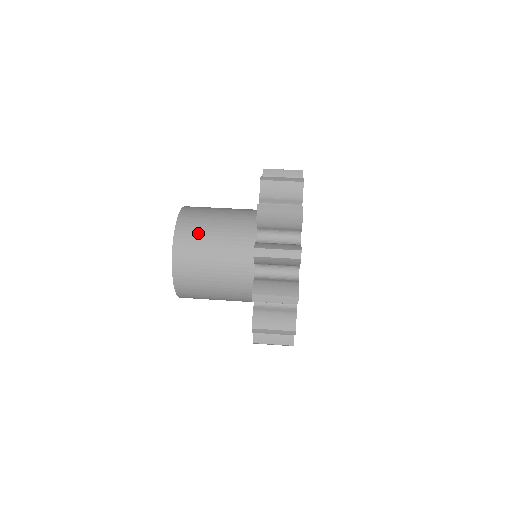
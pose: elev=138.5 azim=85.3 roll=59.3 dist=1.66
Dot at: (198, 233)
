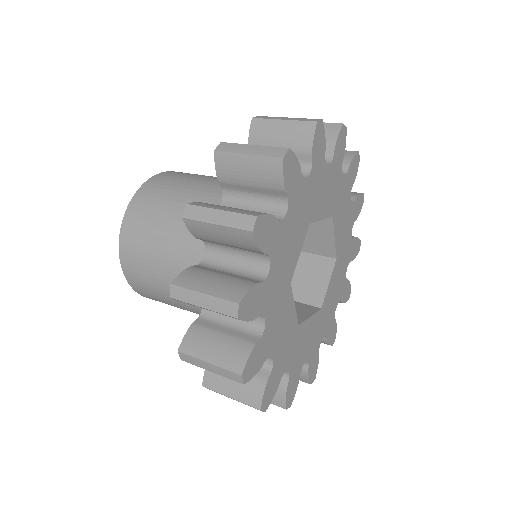
Dot at: (162, 196)
